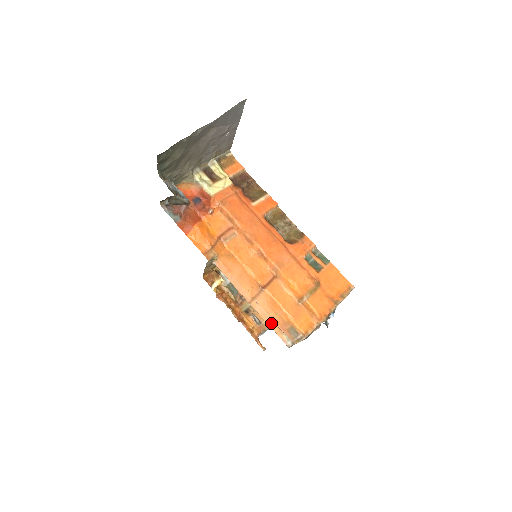
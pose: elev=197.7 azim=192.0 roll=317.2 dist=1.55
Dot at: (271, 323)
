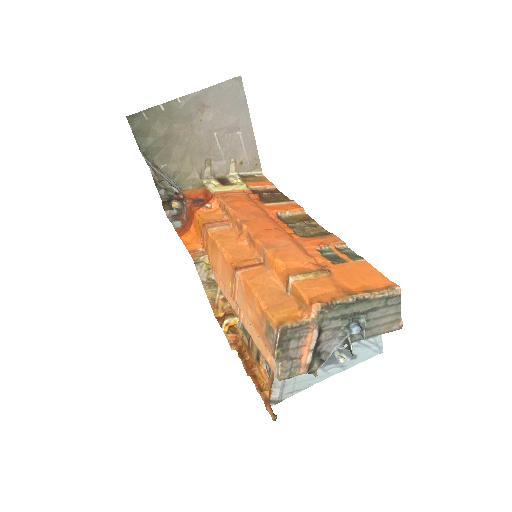
Dot at: (259, 341)
